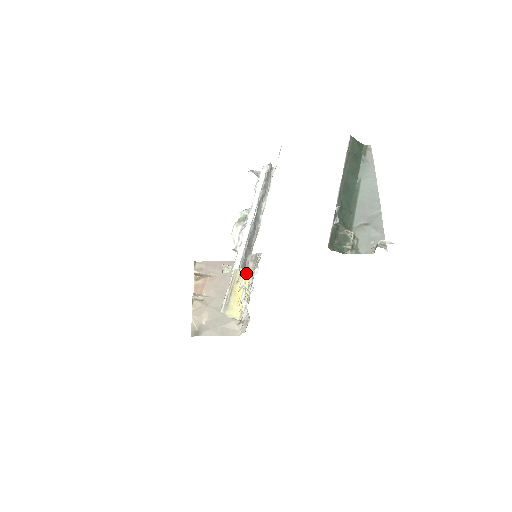
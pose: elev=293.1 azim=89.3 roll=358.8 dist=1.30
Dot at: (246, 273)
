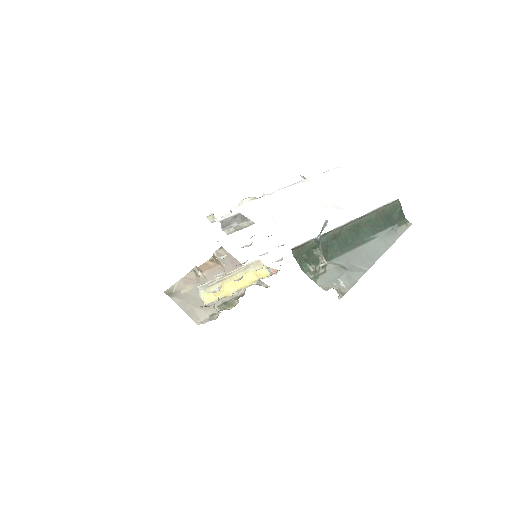
Dot at: (246, 280)
